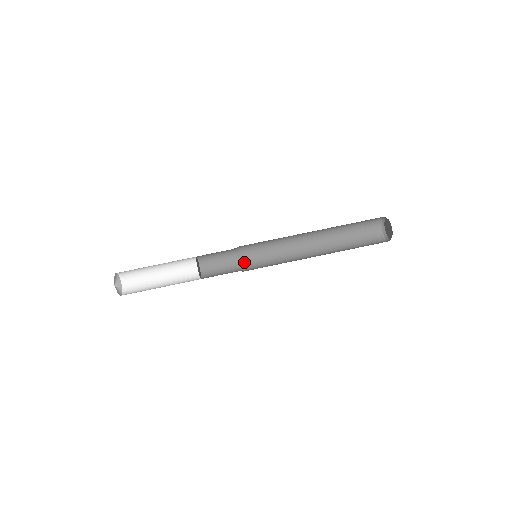
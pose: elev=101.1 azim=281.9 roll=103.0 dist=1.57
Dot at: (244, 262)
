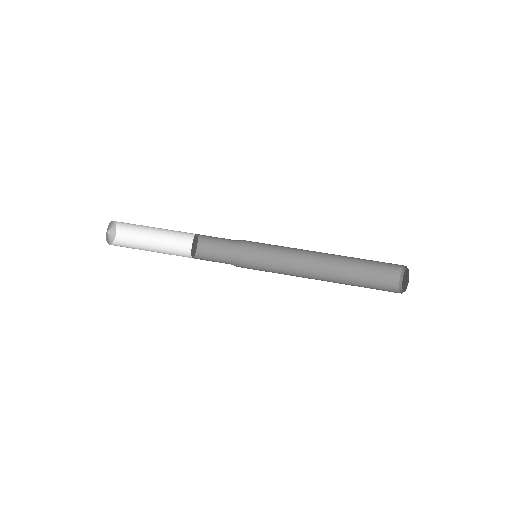
Dot at: (244, 249)
